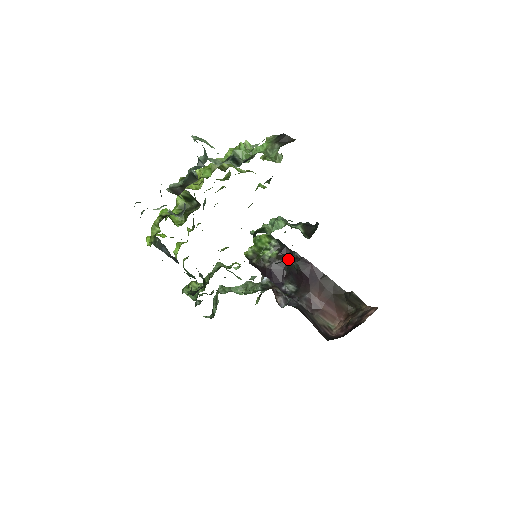
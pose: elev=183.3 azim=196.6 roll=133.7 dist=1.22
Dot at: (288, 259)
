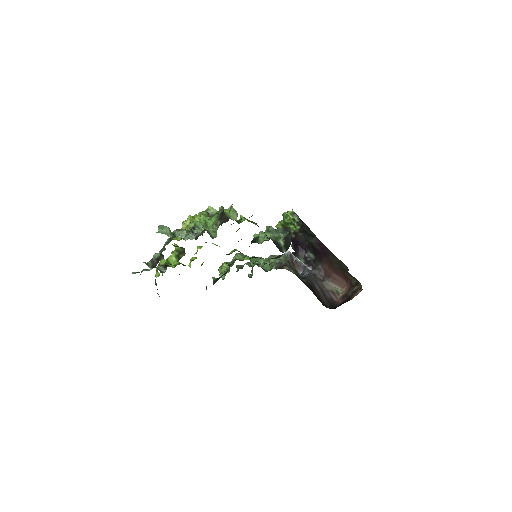
Dot at: (308, 234)
